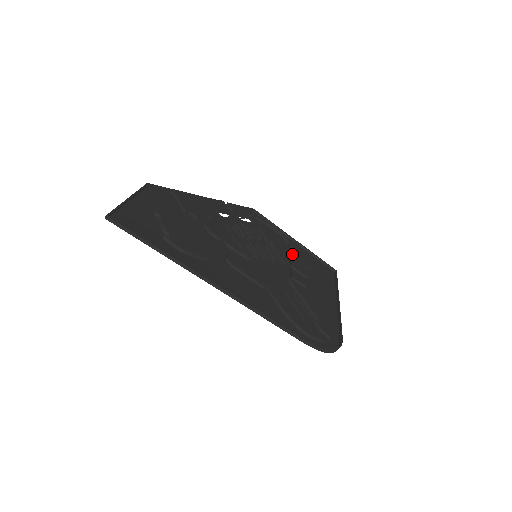
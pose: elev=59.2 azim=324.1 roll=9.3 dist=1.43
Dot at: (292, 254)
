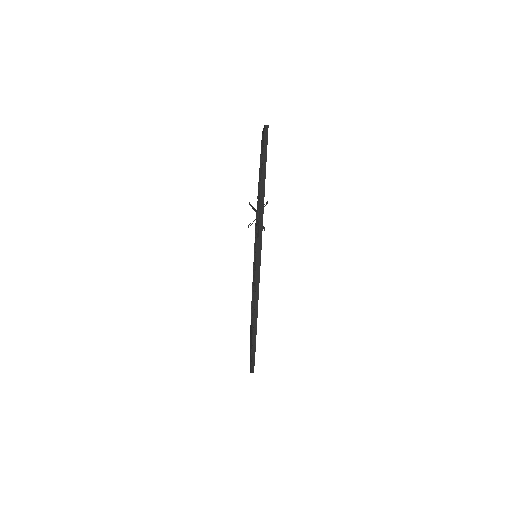
Dot at: occluded
